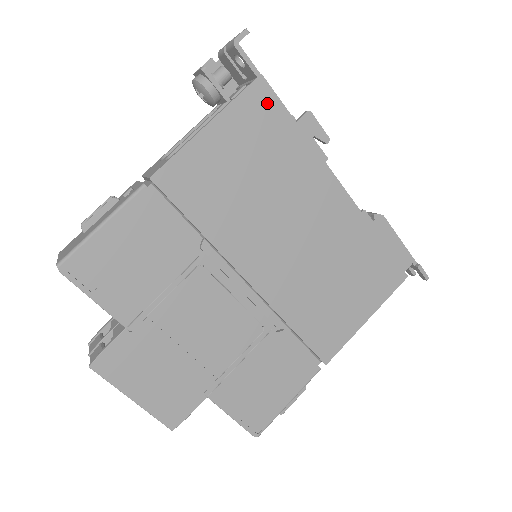
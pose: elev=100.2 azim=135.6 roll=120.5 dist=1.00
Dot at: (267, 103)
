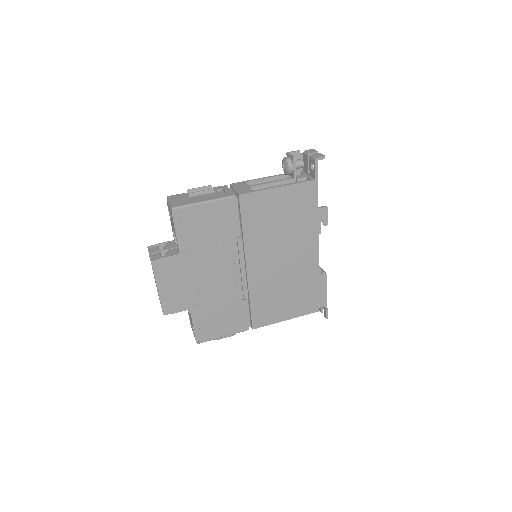
Dot at: (312, 193)
